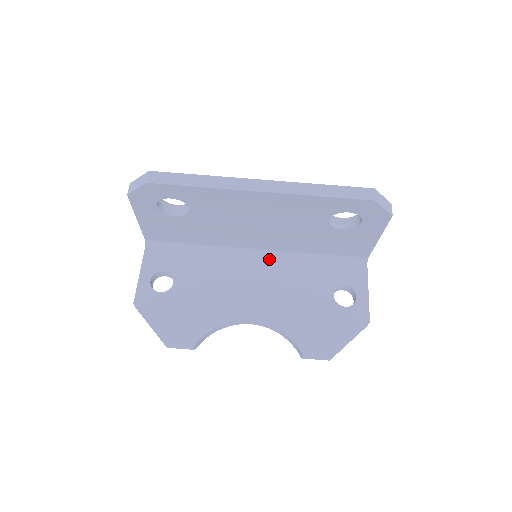
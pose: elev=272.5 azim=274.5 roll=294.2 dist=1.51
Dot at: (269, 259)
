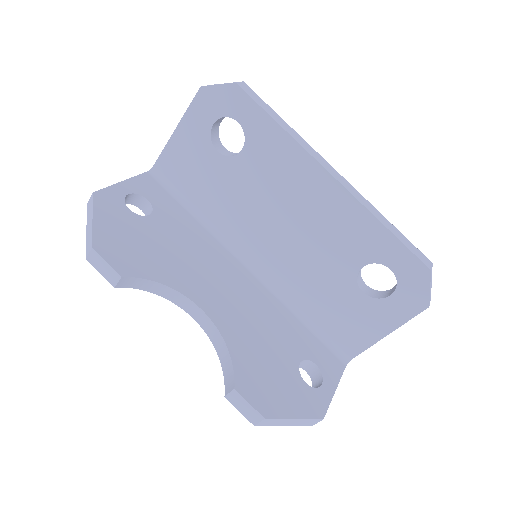
Dot at: (256, 281)
